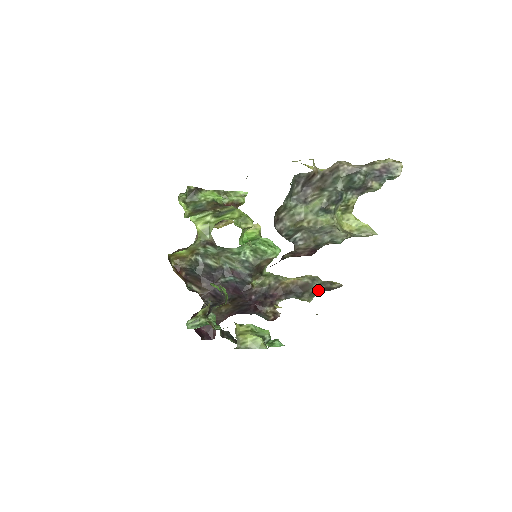
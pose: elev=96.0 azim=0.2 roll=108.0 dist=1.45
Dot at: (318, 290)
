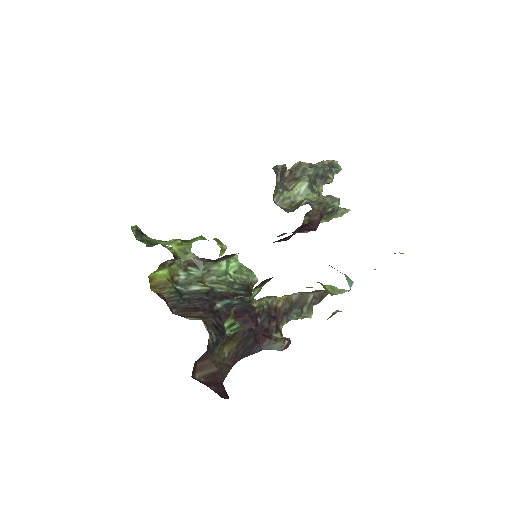
Dot at: (312, 302)
